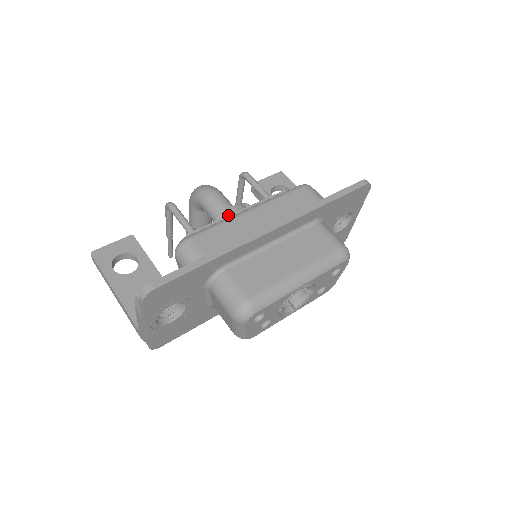
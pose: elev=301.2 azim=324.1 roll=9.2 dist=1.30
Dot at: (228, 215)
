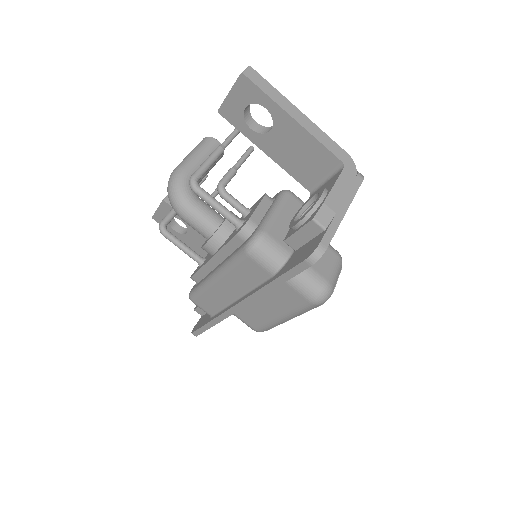
Dot at: (205, 263)
